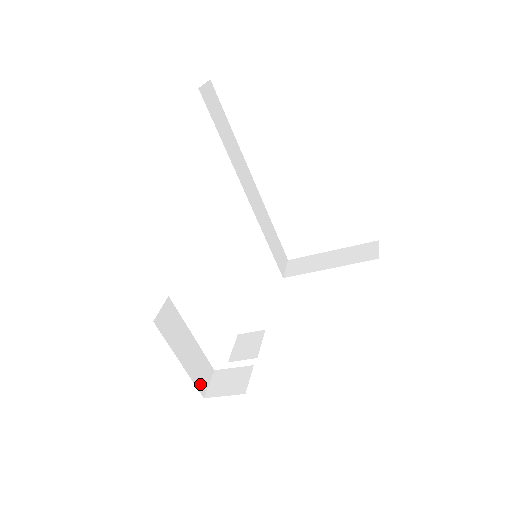
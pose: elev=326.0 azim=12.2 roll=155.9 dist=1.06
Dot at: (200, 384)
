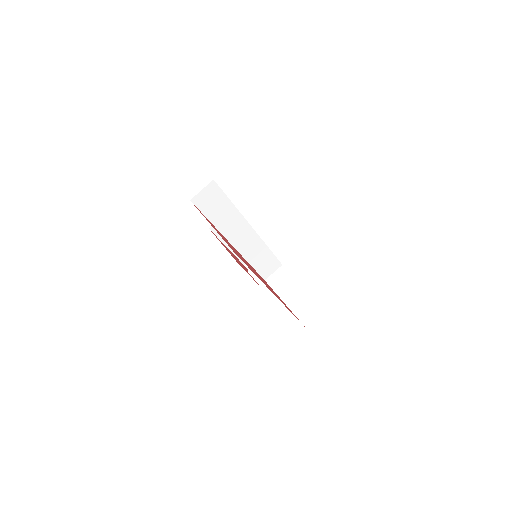
Dot at: occluded
